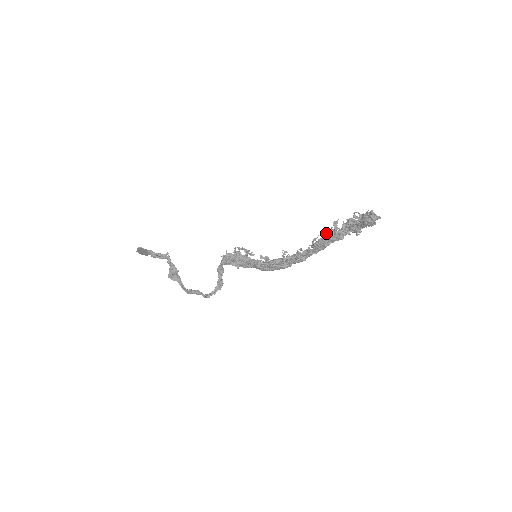
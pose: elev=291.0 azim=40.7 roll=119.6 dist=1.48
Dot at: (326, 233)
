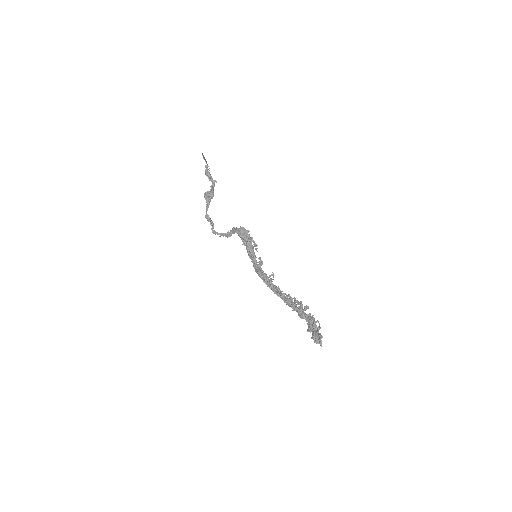
Dot at: (298, 303)
